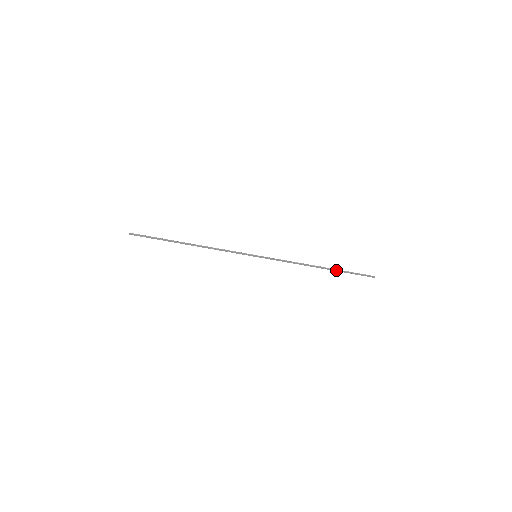
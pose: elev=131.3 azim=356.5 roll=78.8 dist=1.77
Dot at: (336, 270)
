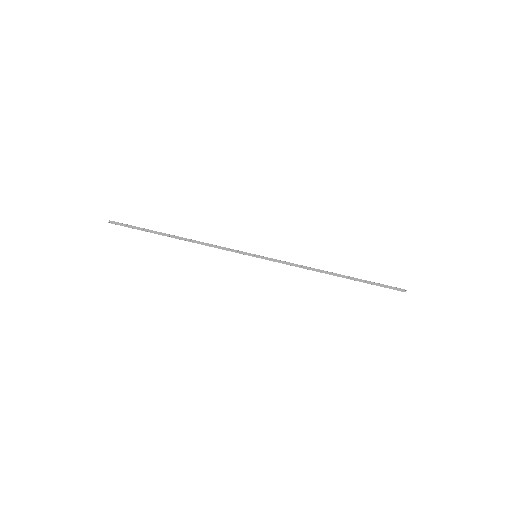
Dot at: (356, 279)
